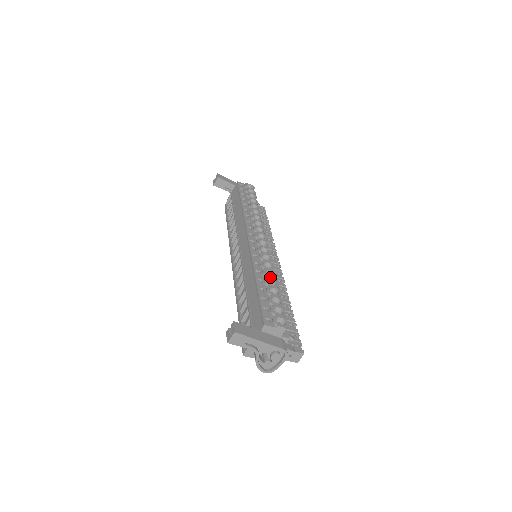
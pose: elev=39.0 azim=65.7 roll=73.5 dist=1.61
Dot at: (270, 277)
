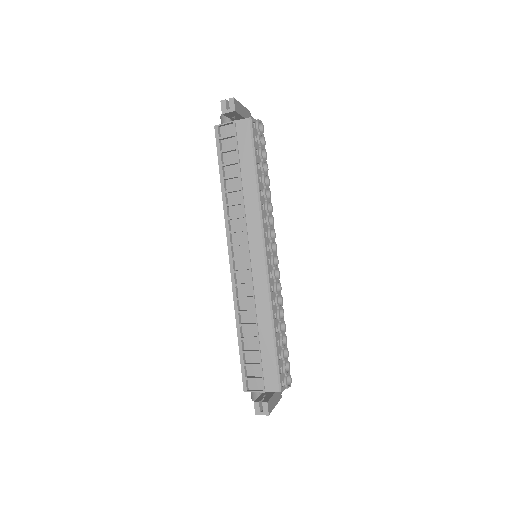
Dot at: (282, 320)
